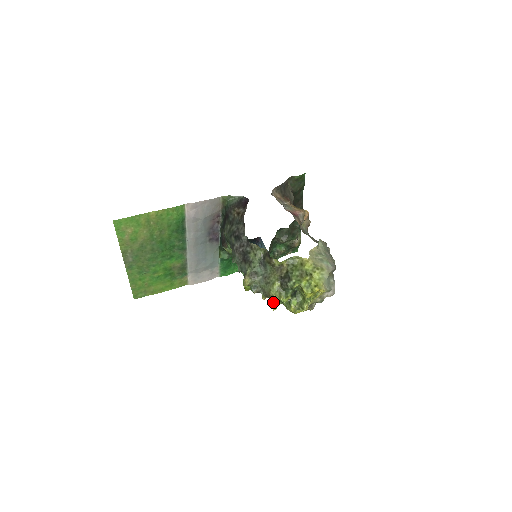
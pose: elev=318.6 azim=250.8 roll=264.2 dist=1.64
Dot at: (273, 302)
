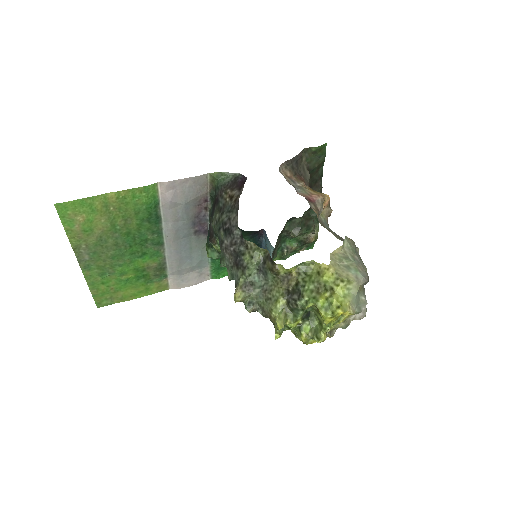
Dot at: (275, 327)
